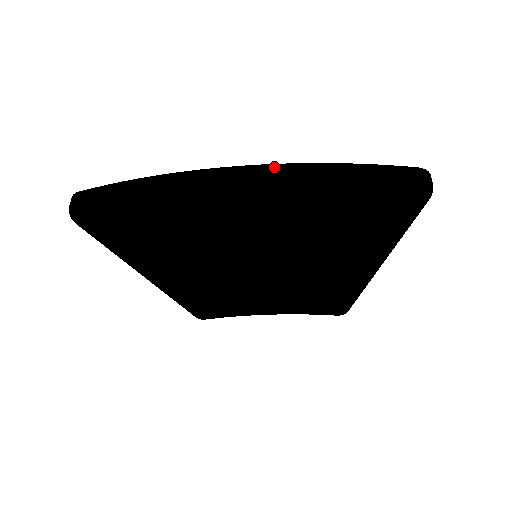
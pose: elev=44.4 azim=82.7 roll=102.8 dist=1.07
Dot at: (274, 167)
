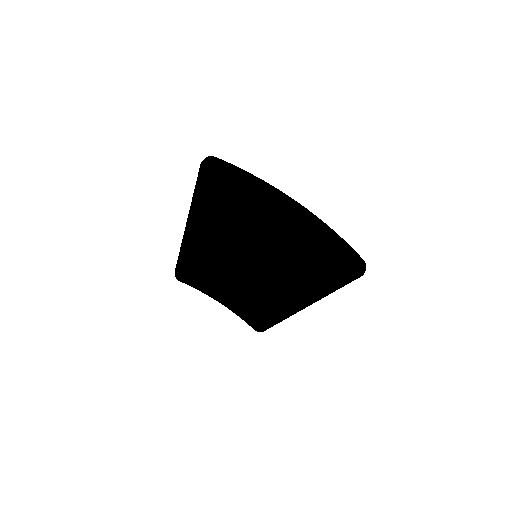
Dot at: (313, 214)
